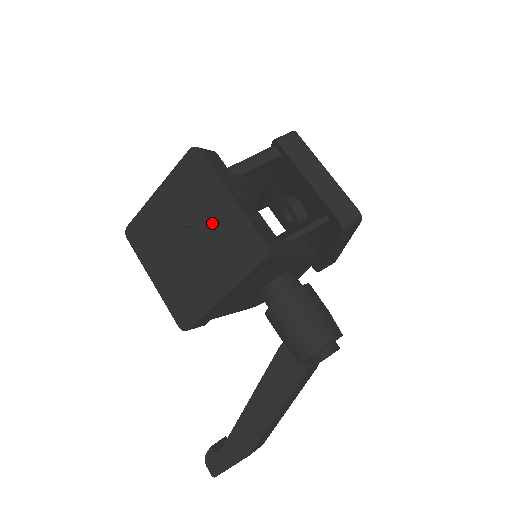
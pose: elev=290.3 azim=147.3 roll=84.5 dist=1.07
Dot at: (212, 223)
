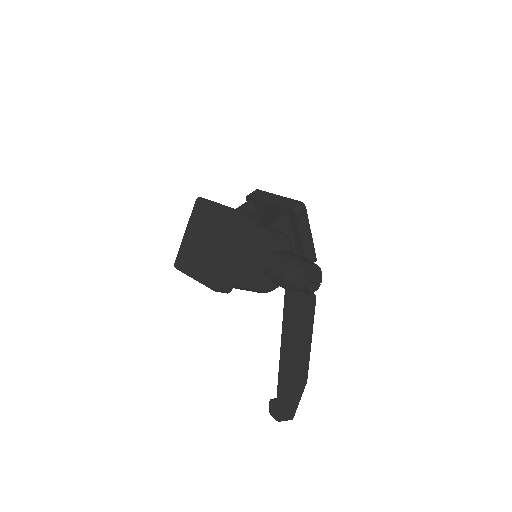
Dot at: (215, 224)
